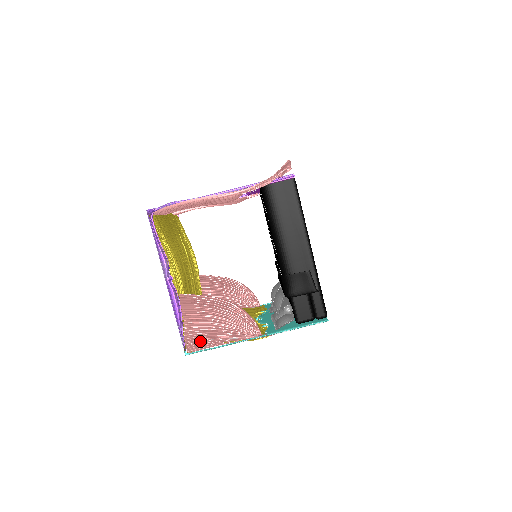
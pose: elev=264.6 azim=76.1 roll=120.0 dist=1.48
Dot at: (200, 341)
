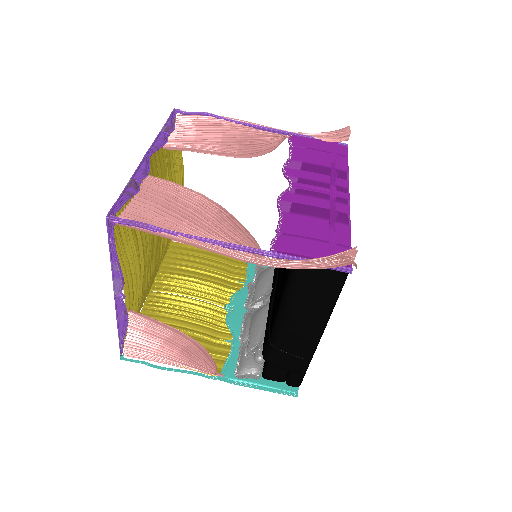
Dot at: (142, 353)
